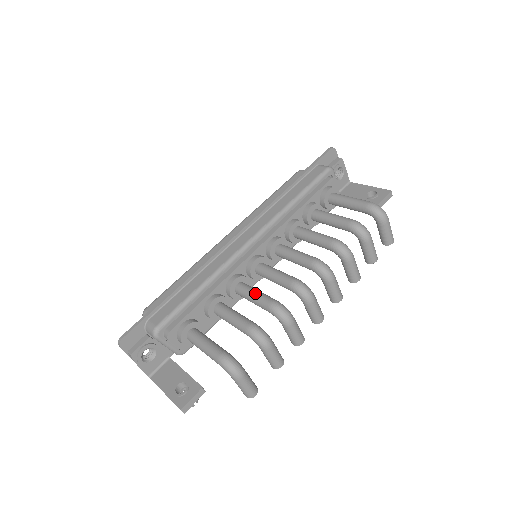
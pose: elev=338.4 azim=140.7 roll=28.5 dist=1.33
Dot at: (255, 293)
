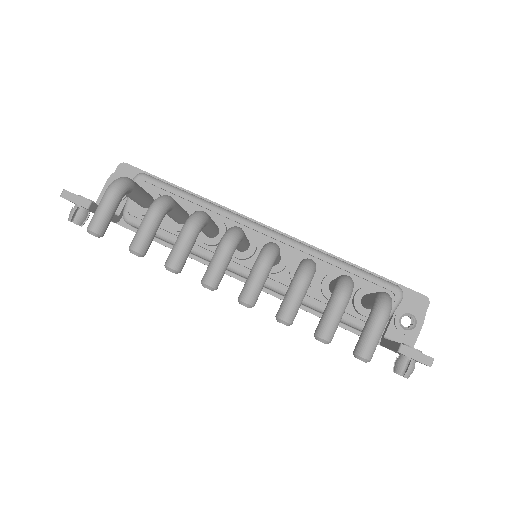
Dot at: occluded
